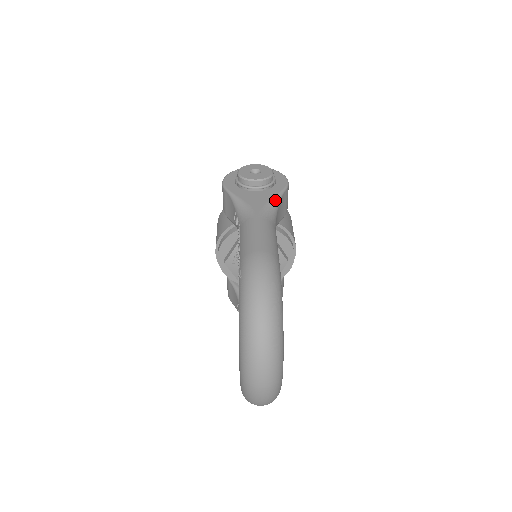
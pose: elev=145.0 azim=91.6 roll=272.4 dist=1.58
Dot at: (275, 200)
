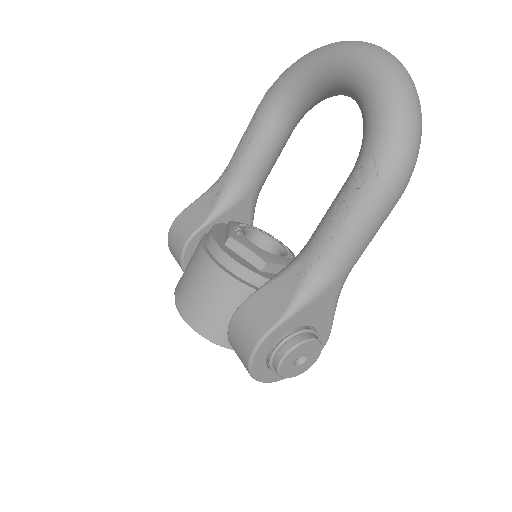
Dot at: occluded
